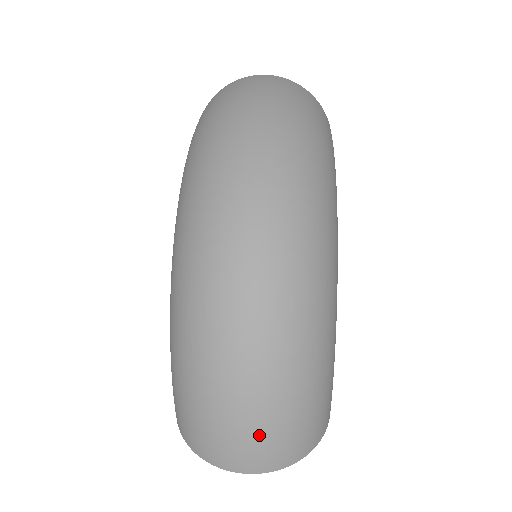
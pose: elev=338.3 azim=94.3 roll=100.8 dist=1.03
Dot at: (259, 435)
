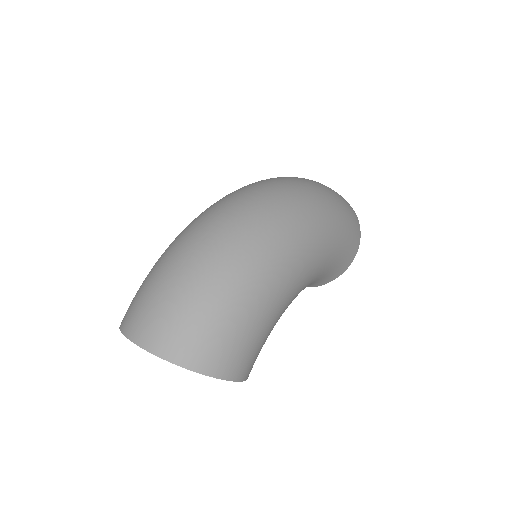
Dot at: (170, 307)
